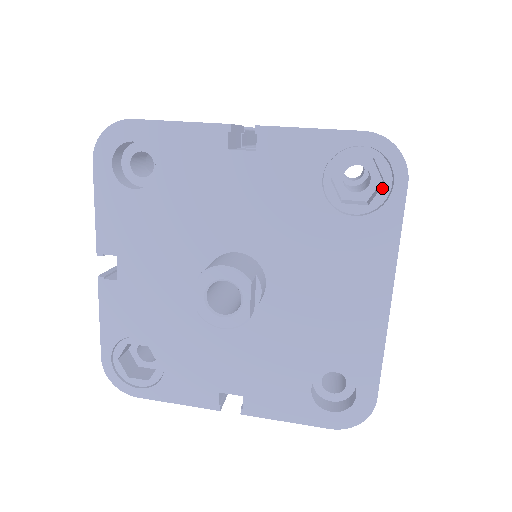
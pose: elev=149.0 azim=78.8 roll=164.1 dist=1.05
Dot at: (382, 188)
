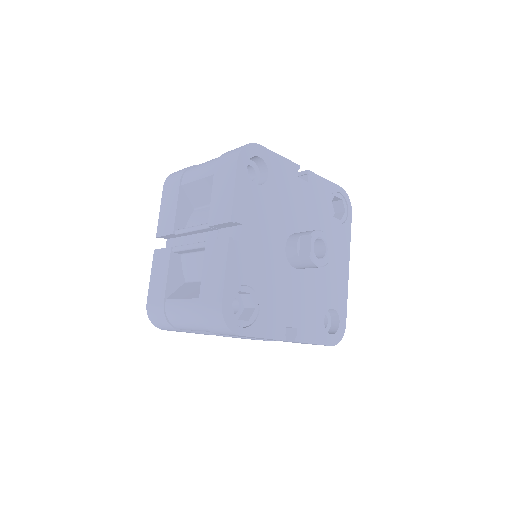
Dot at: (345, 213)
